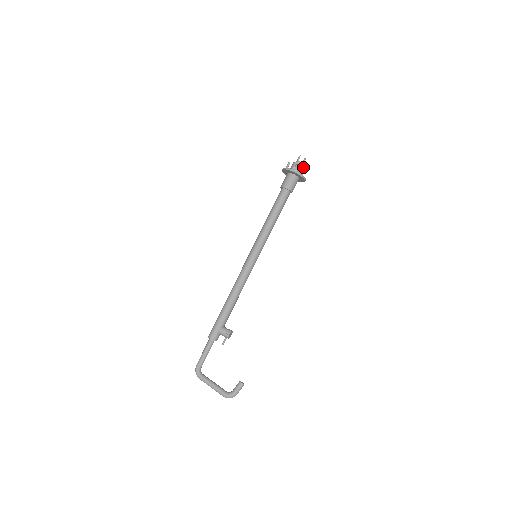
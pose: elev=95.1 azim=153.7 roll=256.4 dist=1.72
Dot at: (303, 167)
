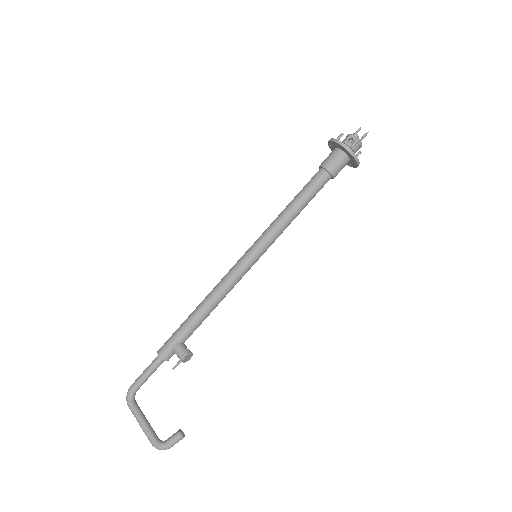
Dot at: (360, 144)
